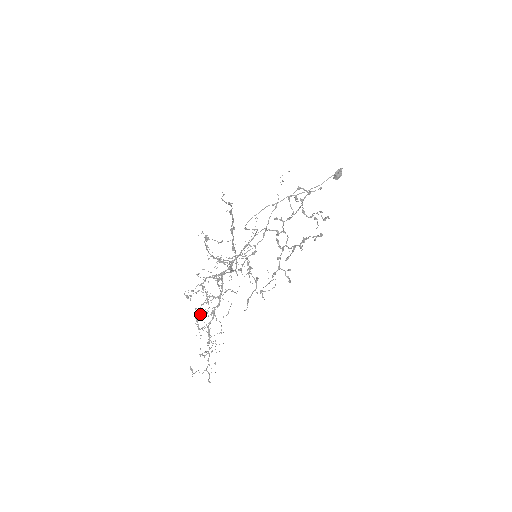
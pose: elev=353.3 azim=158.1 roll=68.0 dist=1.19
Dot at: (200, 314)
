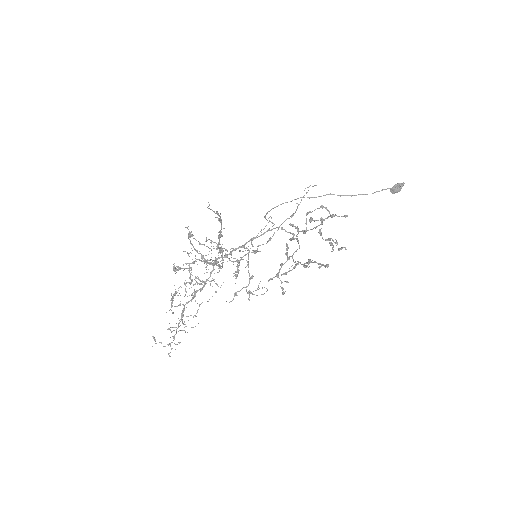
Dot at: (175, 295)
